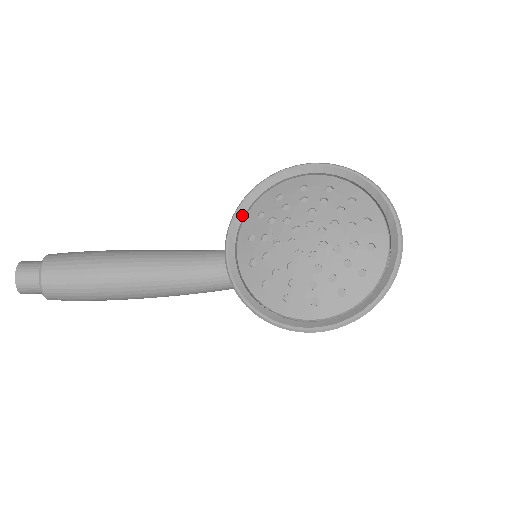
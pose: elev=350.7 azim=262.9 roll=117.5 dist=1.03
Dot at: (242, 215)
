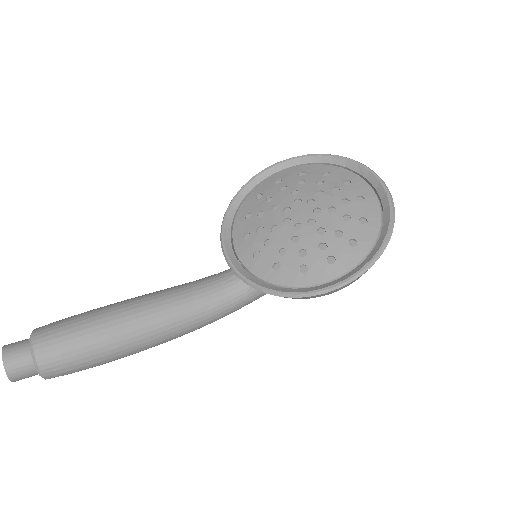
Dot at: (230, 224)
